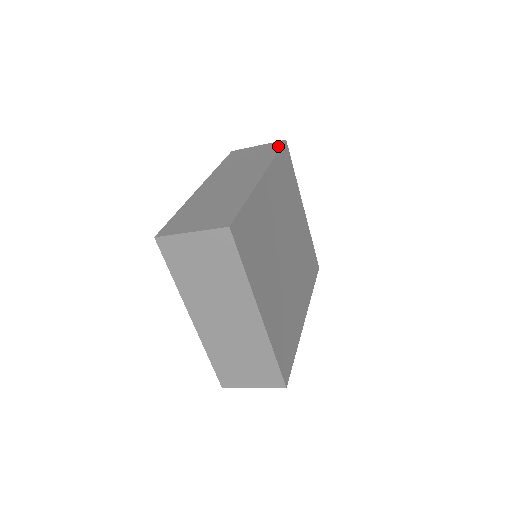
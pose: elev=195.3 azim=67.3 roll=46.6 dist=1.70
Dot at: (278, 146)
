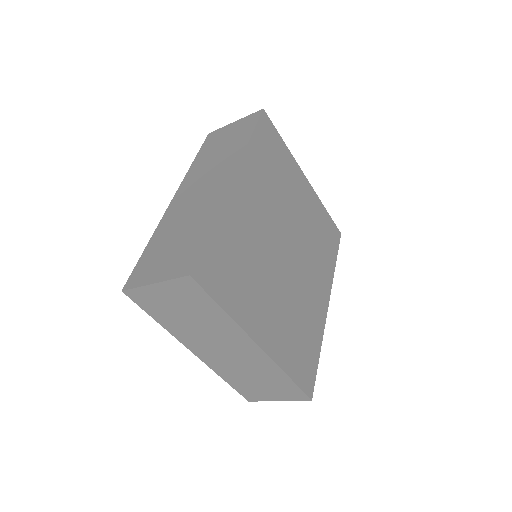
Dot at: (254, 122)
